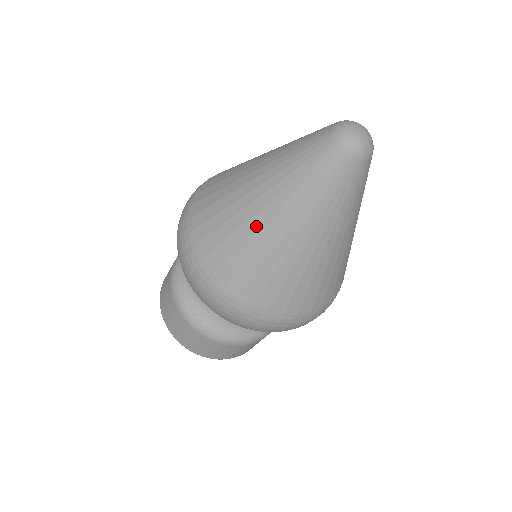
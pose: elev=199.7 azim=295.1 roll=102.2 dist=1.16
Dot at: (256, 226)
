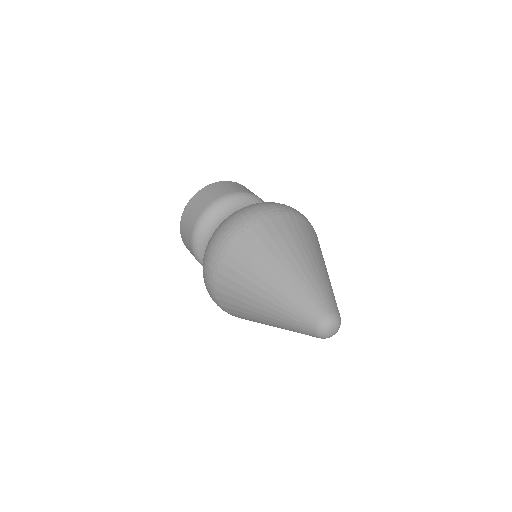
Dot at: (259, 320)
